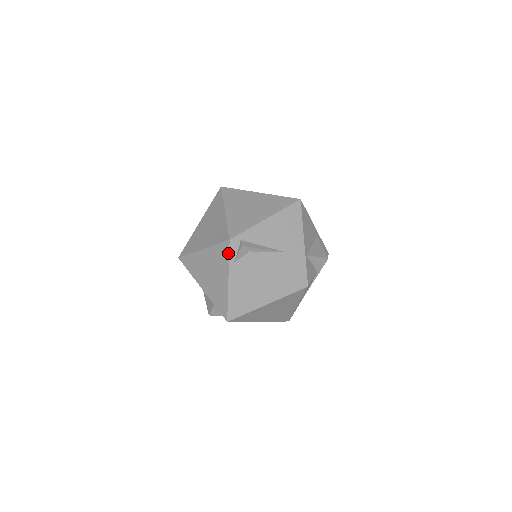
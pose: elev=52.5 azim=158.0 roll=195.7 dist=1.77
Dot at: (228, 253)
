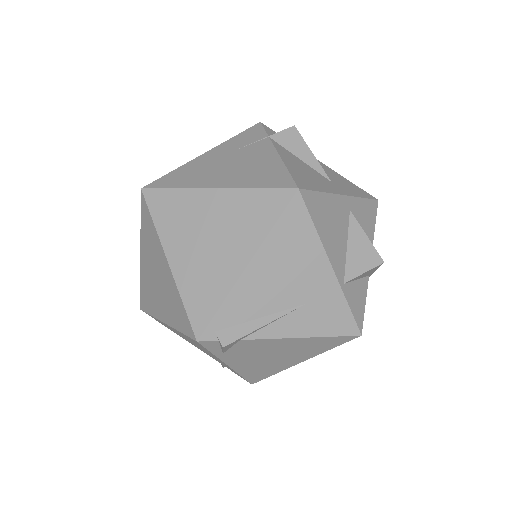
Dot at: (206, 349)
